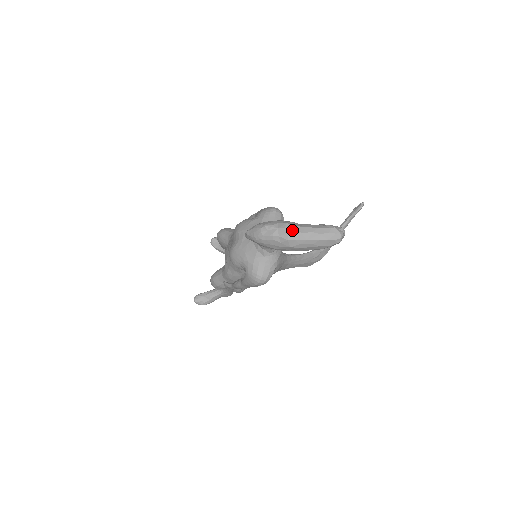
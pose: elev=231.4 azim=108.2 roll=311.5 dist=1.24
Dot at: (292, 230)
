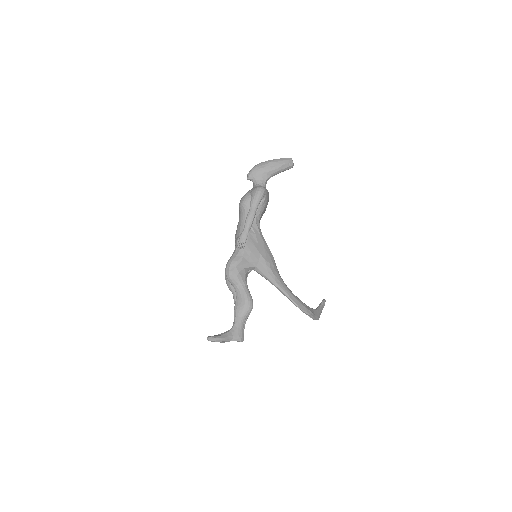
Dot at: occluded
